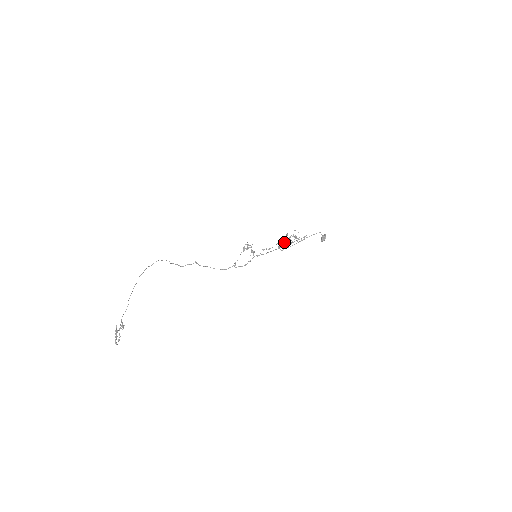
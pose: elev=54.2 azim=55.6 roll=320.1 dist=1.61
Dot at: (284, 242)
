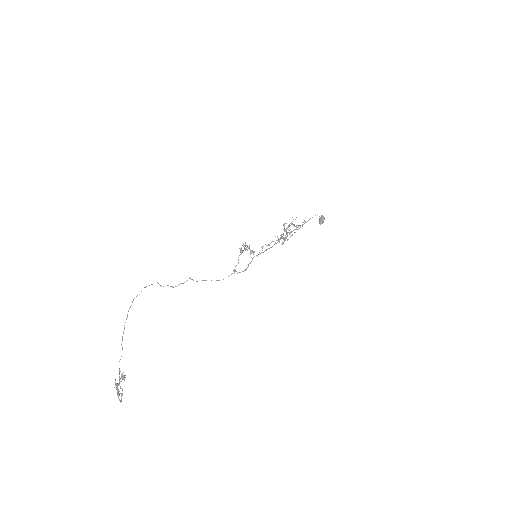
Dot at: occluded
